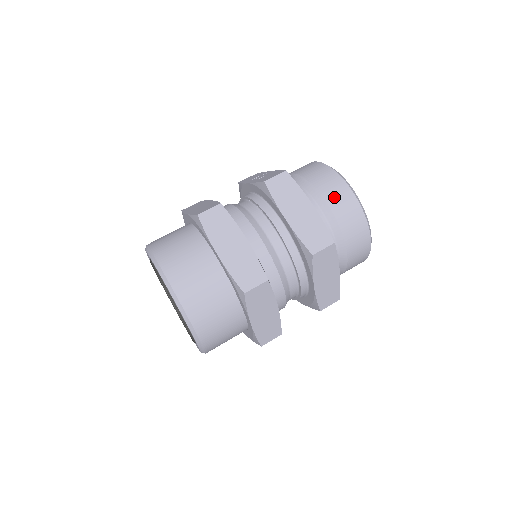
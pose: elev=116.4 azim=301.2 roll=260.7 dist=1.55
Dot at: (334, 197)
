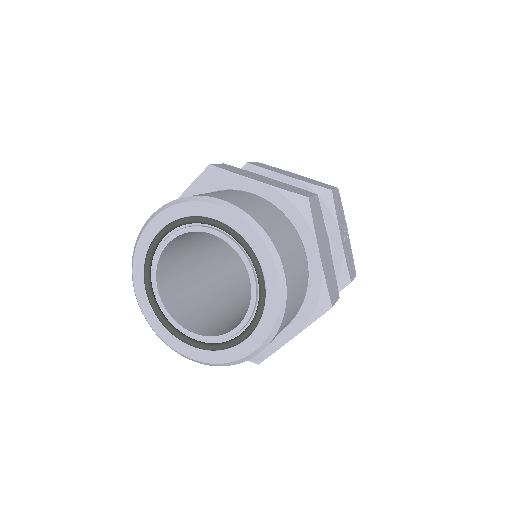
Dot at: occluded
